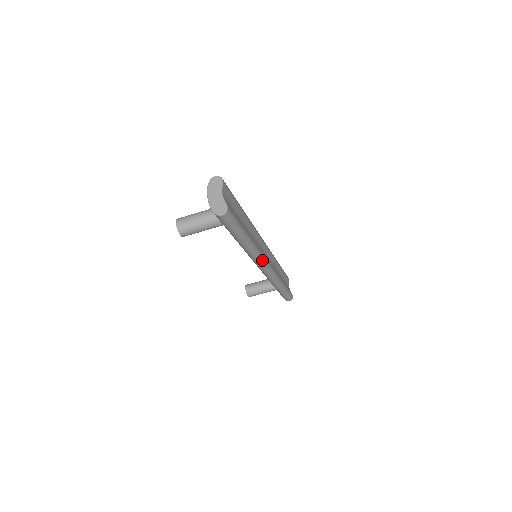
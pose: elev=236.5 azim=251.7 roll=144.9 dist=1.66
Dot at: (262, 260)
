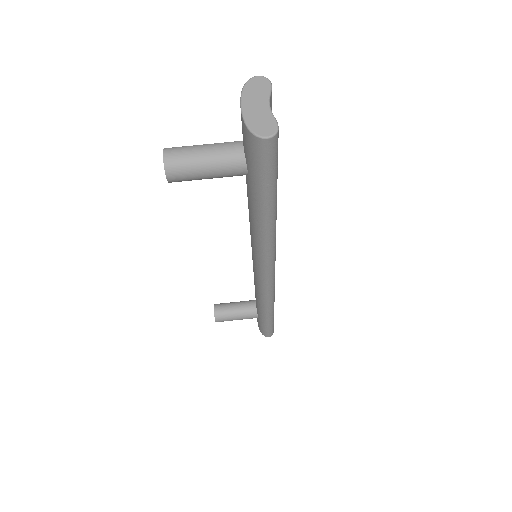
Dot at: (273, 259)
